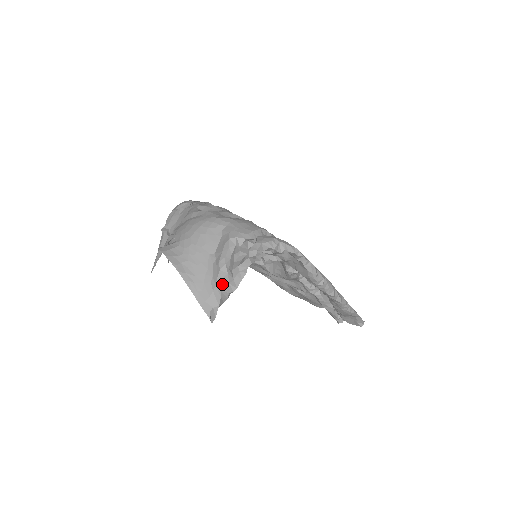
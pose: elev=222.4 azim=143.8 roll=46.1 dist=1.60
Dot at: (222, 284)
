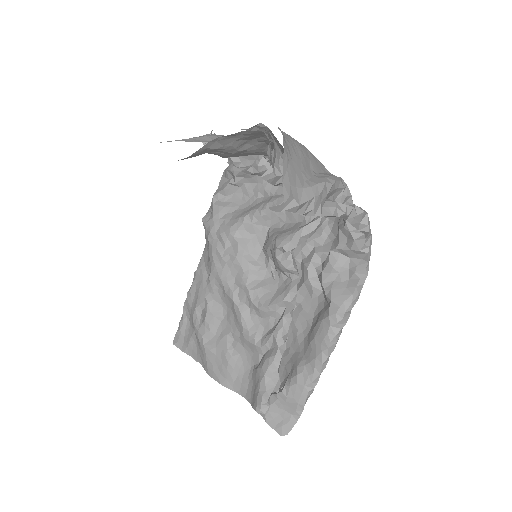
Dot at: (320, 192)
